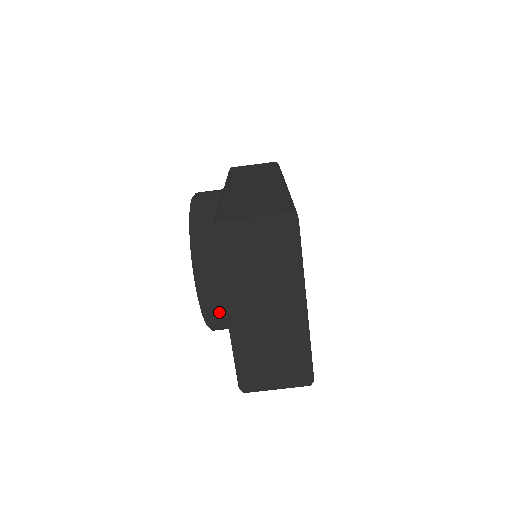
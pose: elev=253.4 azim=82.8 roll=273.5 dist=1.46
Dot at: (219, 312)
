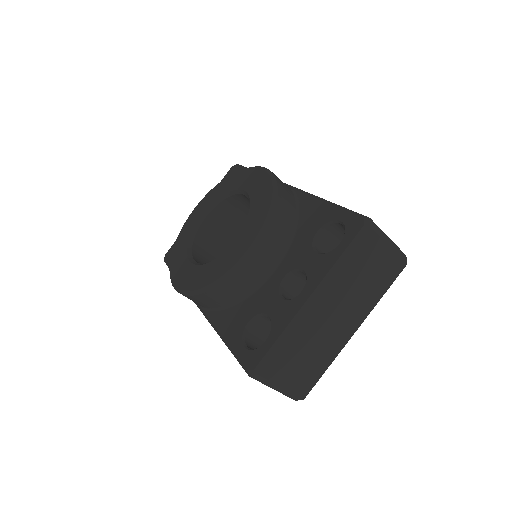
Dot at: (240, 284)
